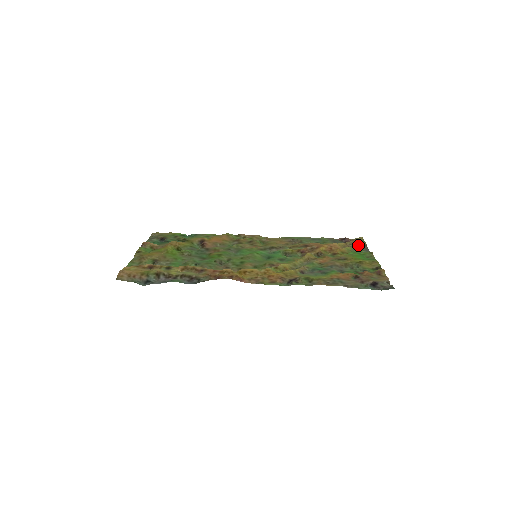
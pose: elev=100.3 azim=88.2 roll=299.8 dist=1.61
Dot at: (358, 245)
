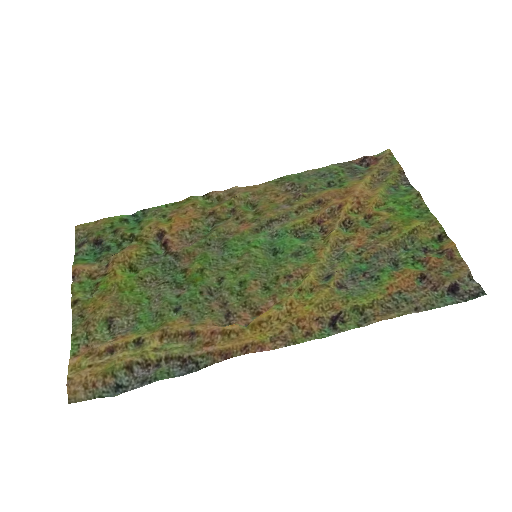
Dot at: (392, 176)
